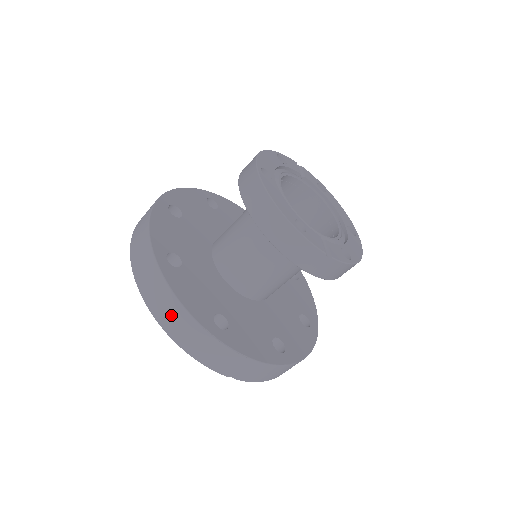
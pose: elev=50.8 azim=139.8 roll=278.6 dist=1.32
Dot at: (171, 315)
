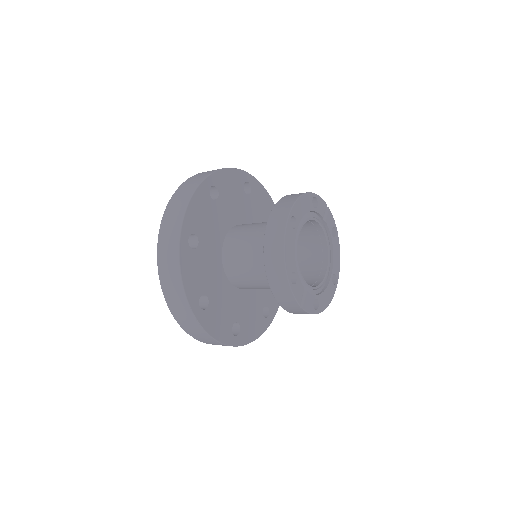
Dot at: (171, 283)
